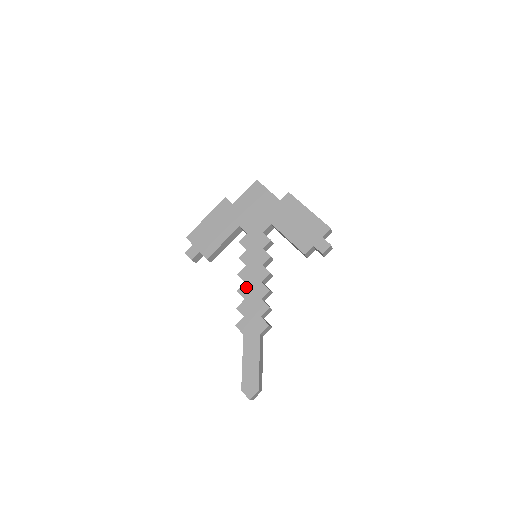
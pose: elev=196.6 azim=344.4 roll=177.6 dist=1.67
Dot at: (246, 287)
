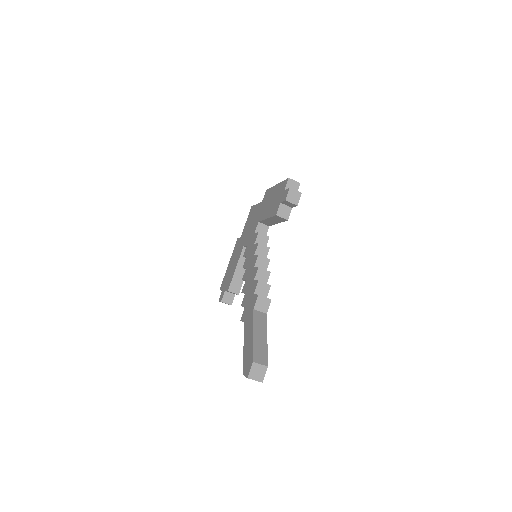
Dot at: (246, 283)
